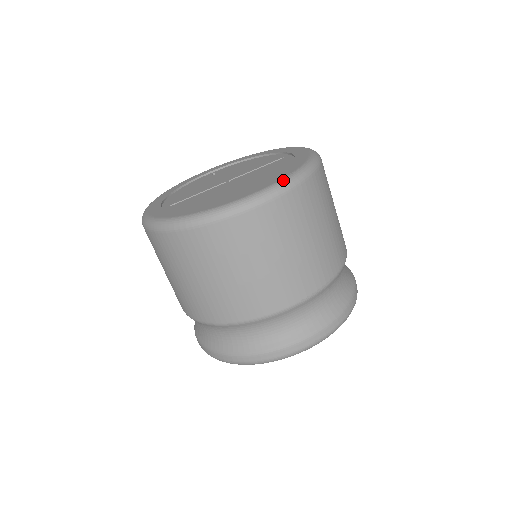
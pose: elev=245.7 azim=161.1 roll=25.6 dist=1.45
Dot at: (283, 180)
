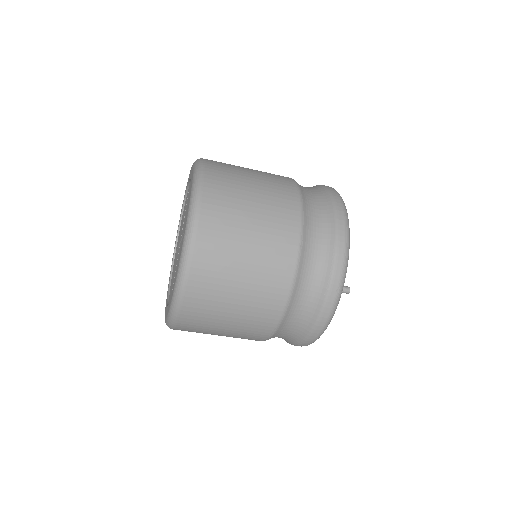
Dot at: (168, 316)
